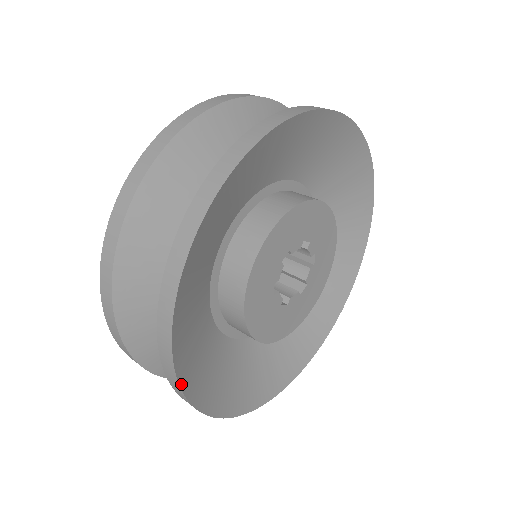
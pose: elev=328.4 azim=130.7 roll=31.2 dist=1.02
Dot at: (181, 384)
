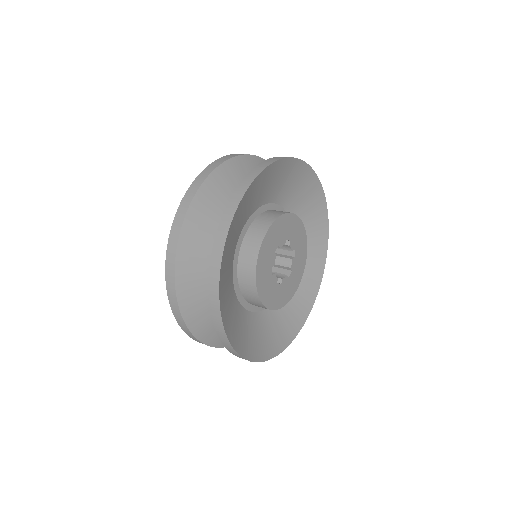
Dot at: (225, 328)
